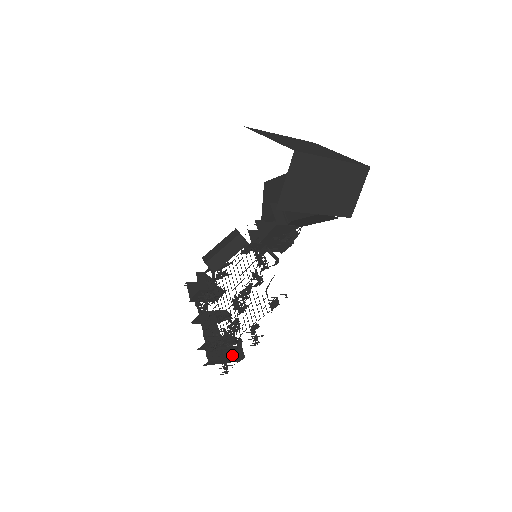
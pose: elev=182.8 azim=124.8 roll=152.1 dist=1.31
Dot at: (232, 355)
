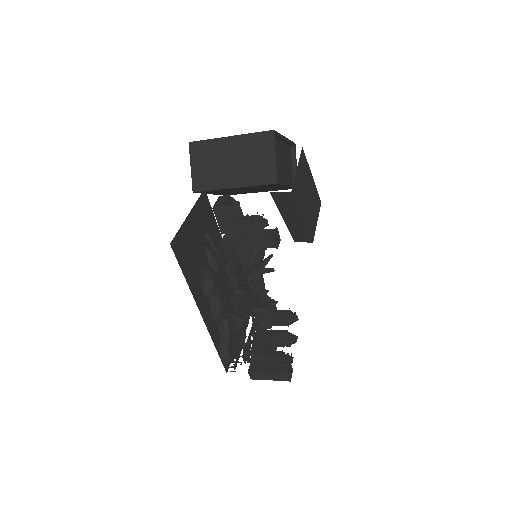
Dot at: (276, 370)
